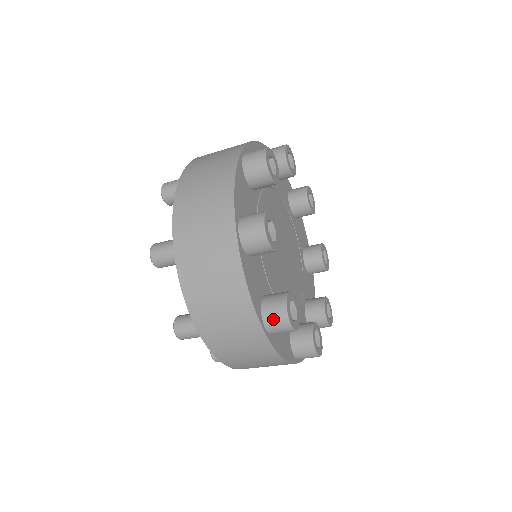
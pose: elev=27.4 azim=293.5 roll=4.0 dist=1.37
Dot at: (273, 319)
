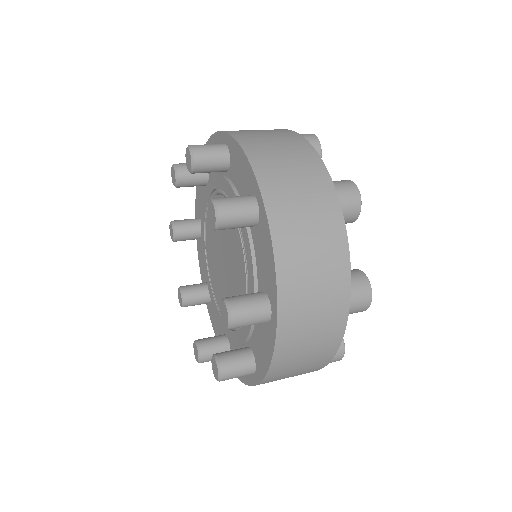
Dot at: occluded
